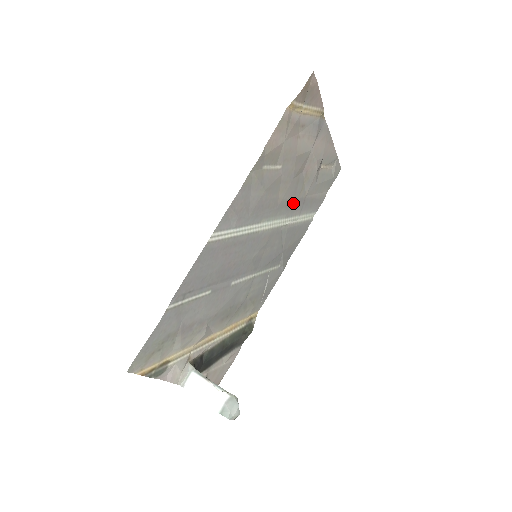
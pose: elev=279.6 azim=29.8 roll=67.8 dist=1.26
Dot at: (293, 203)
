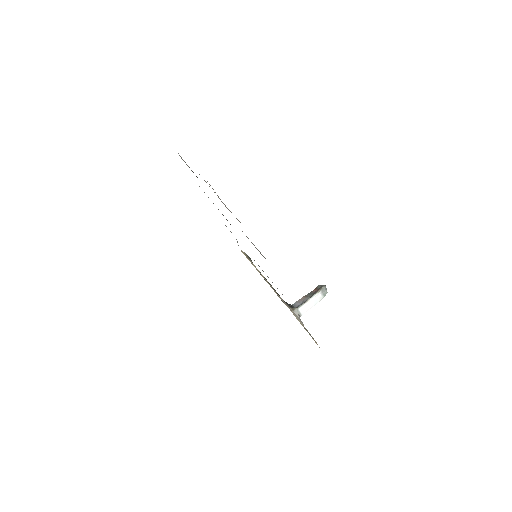
Dot at: occluded
